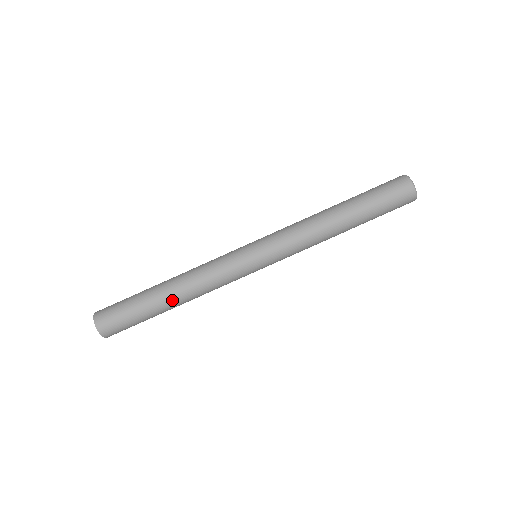
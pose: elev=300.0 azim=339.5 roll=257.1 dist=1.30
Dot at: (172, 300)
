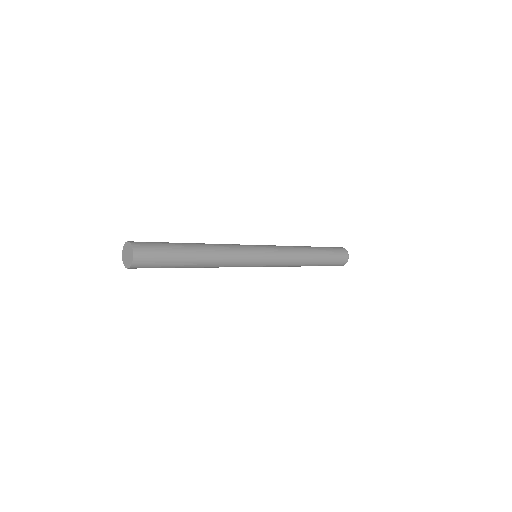
Dot at: (199, 262)
